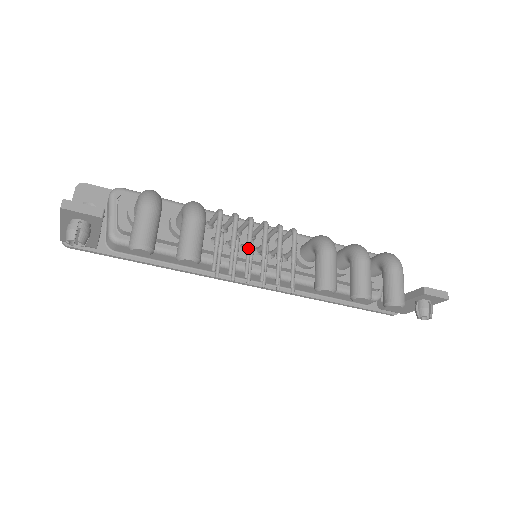
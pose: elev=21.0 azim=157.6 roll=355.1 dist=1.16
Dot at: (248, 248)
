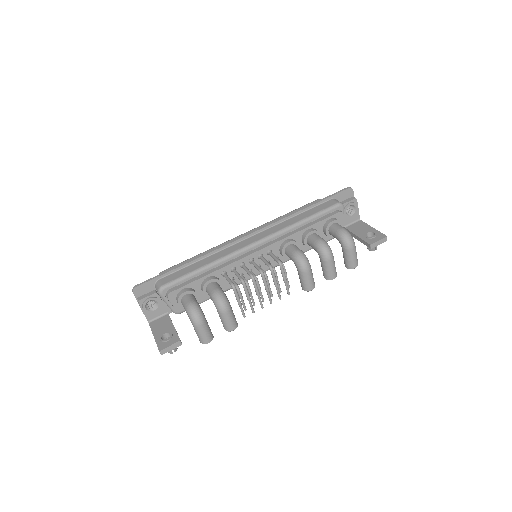
Dot at: (258, 295)
